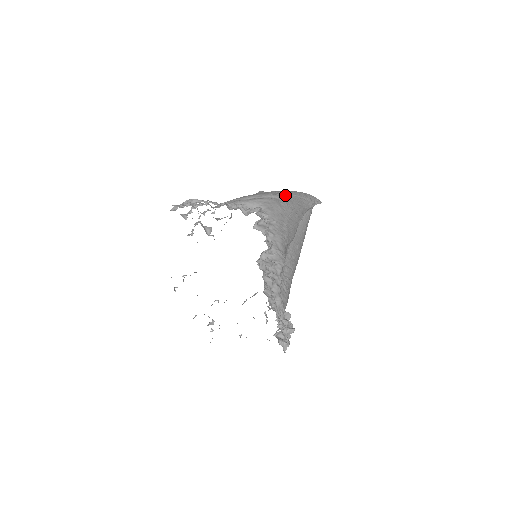
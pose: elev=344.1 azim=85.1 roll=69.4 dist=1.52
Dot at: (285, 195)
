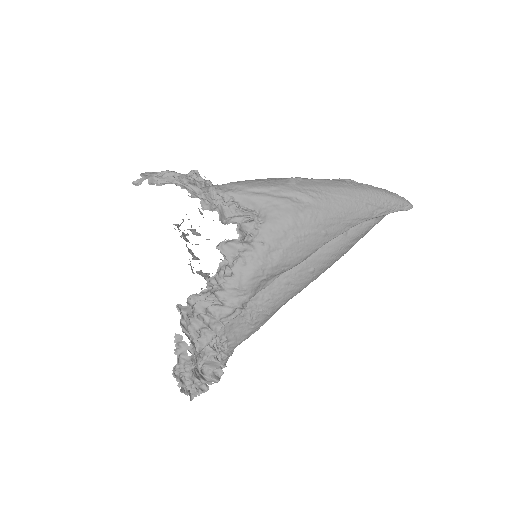
Dot at: (325, 196)
